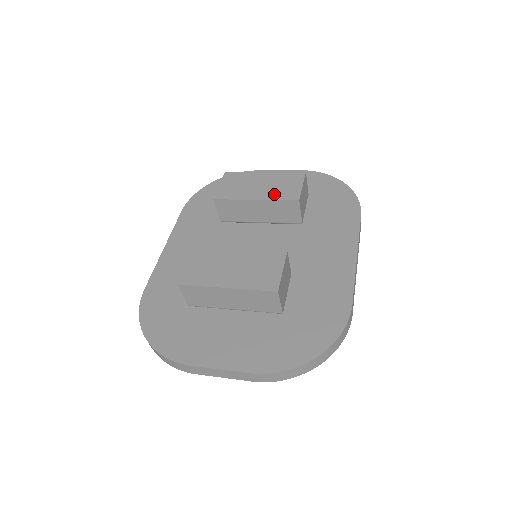
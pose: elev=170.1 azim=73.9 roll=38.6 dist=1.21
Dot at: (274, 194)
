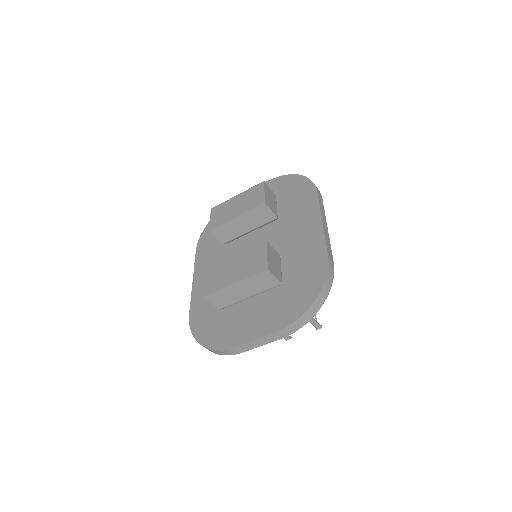
Dot at: (247, 207)
